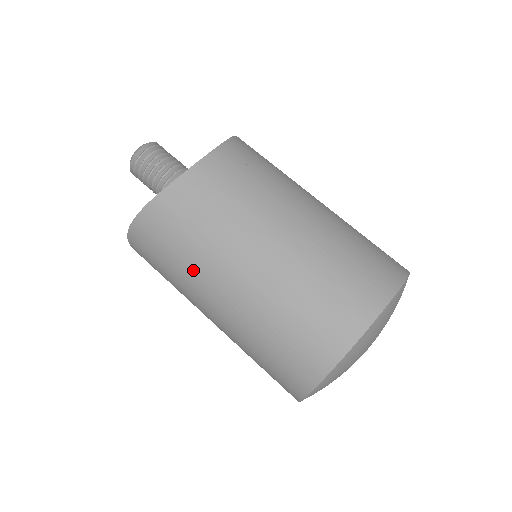
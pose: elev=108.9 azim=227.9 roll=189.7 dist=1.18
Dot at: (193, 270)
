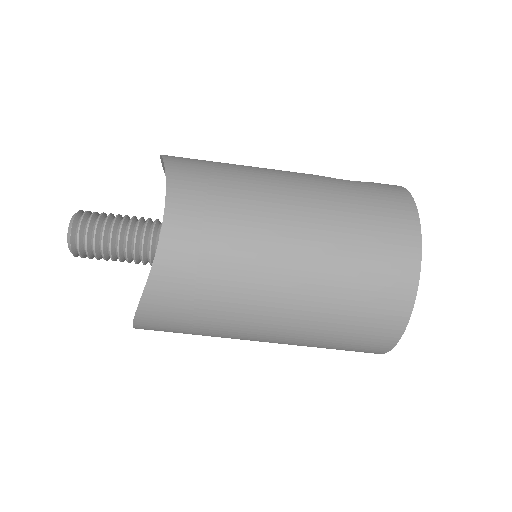
Dot at: (228, 323)
